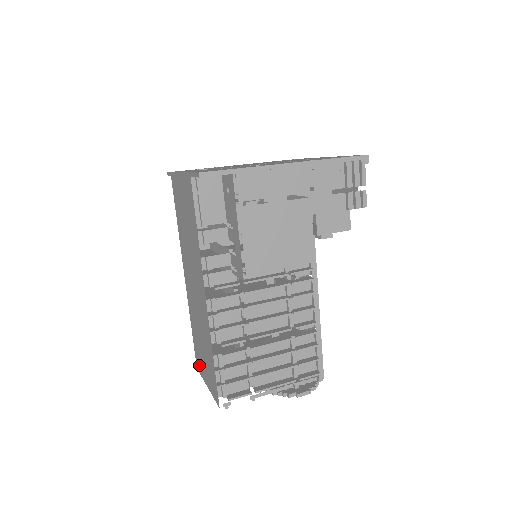
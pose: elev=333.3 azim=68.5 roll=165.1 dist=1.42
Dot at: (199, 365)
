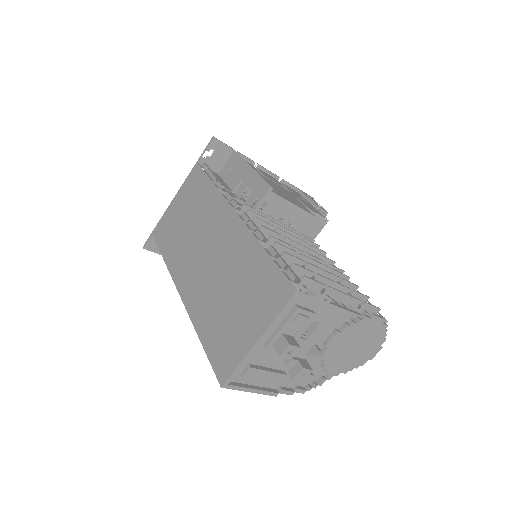
Dot at: (228, 357)
